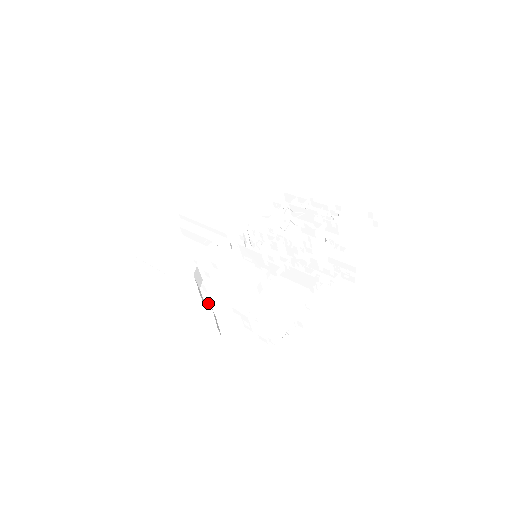
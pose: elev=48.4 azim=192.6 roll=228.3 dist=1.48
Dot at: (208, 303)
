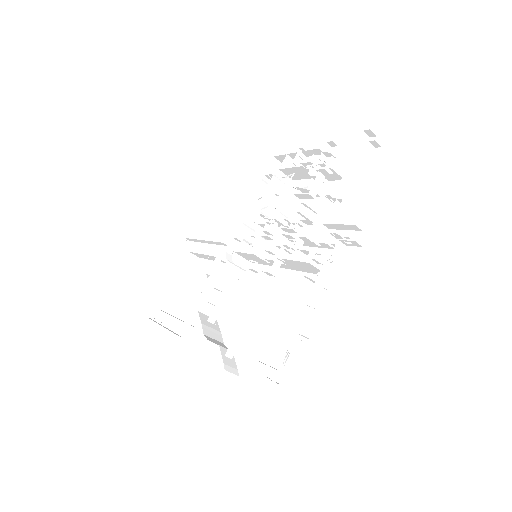
Dot at: (225, 335)
